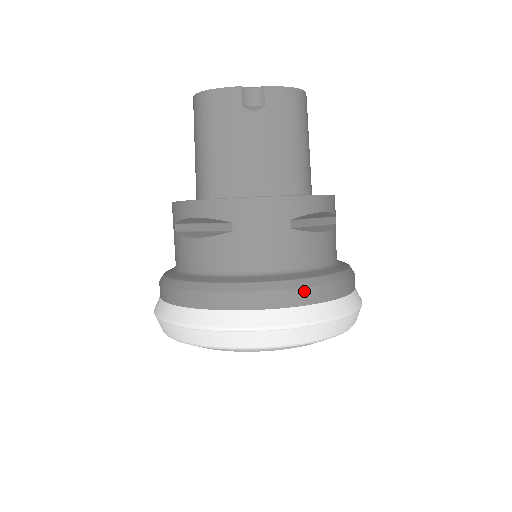
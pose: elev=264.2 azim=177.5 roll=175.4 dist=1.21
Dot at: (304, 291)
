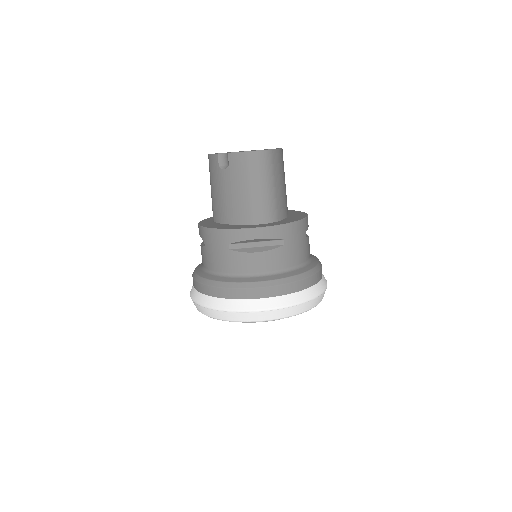
Dot at: (228, 290)
